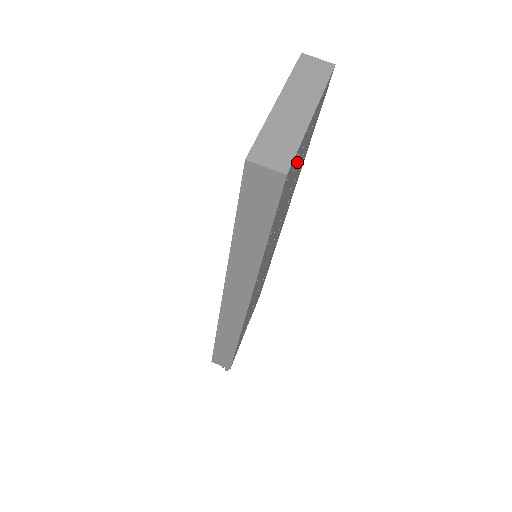
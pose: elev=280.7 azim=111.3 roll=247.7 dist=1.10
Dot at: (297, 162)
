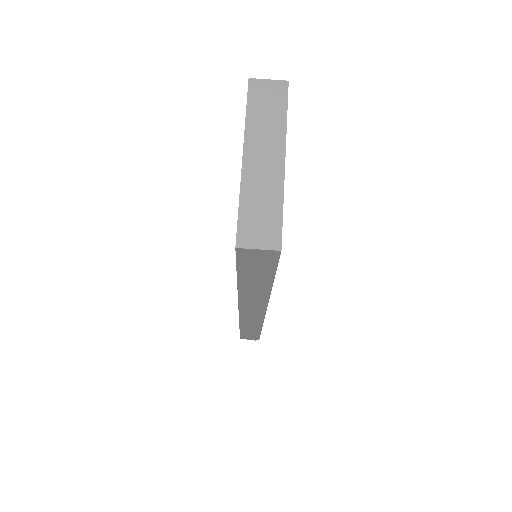
Dot at: occluded
